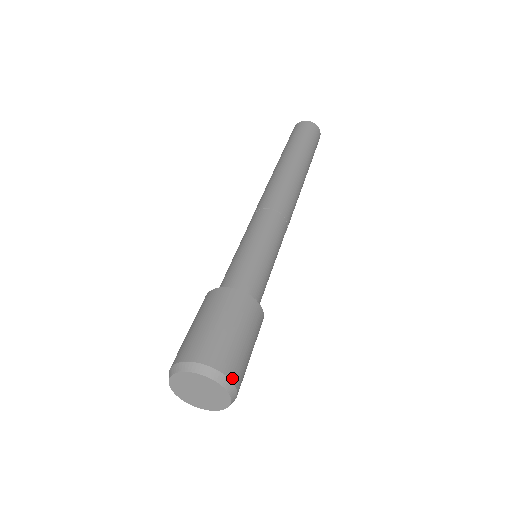
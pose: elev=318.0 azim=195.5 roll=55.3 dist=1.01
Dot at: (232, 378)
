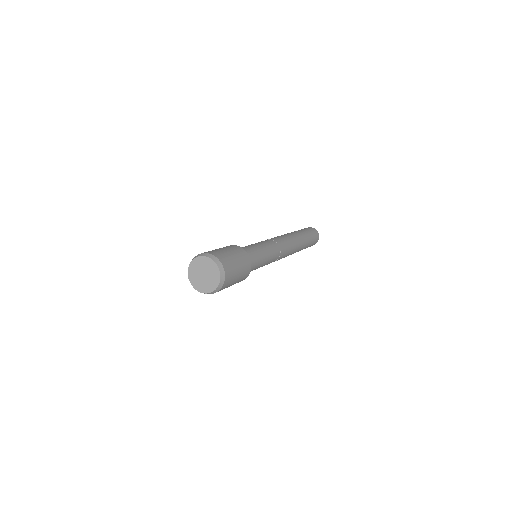
Dot at: (211, 254)
